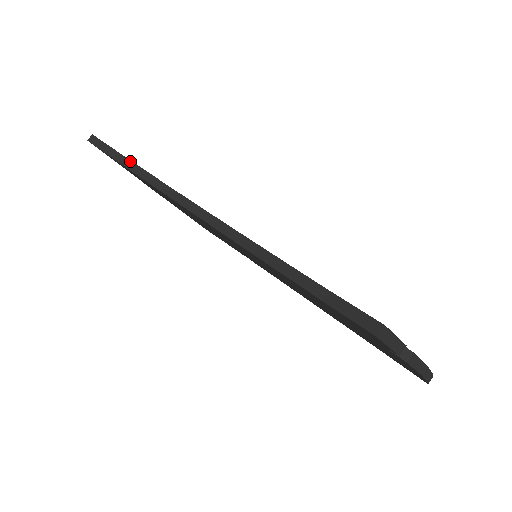
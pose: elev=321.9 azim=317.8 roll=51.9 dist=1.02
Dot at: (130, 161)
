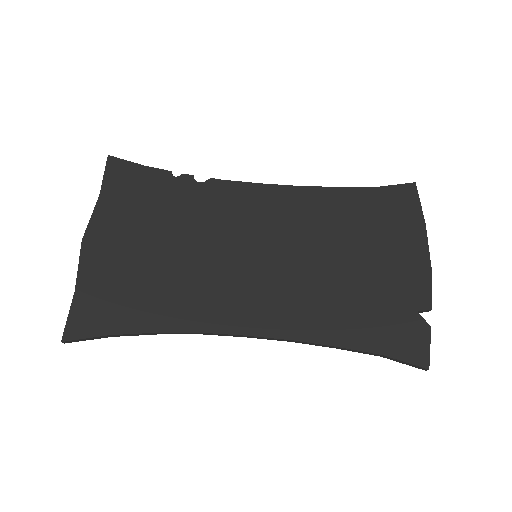
Dot at: (126, 335)
